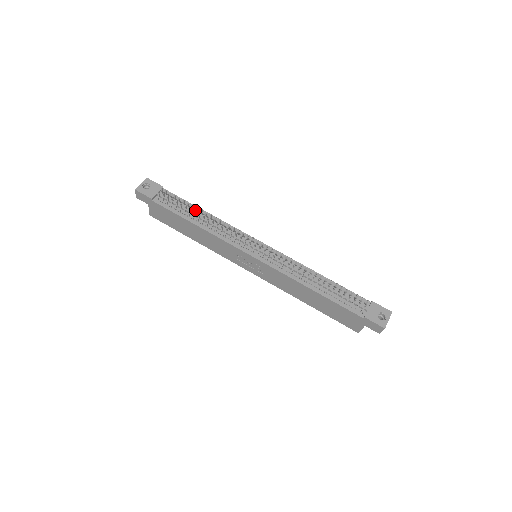
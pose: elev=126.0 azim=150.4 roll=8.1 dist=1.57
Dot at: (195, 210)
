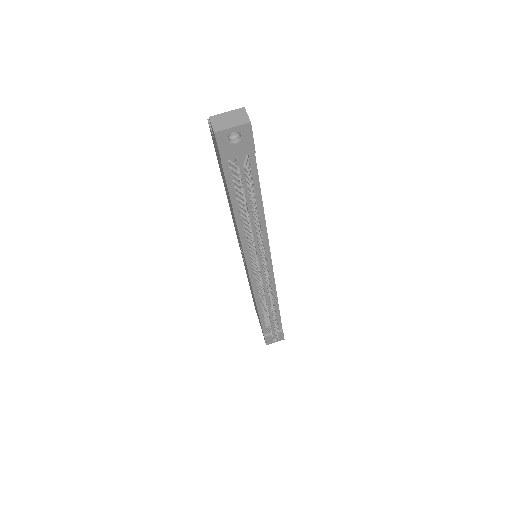
Dot at: (256, 199)
